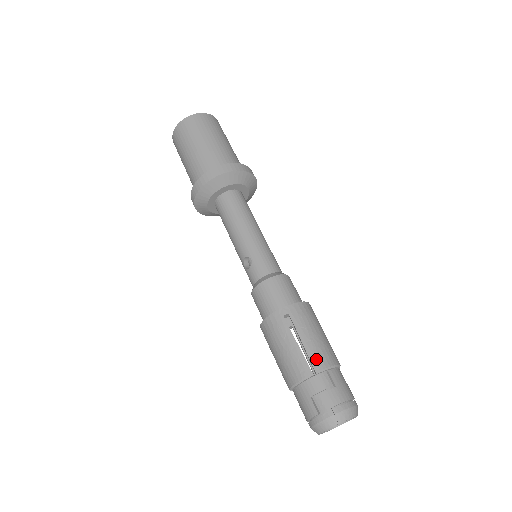
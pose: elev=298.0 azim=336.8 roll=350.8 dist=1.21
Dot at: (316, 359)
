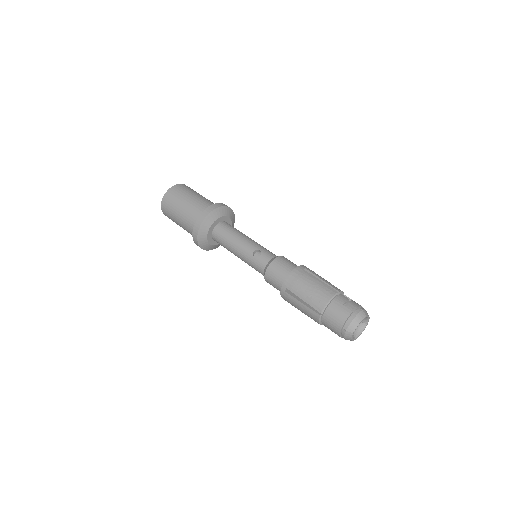
Dot at: (335, 287)
